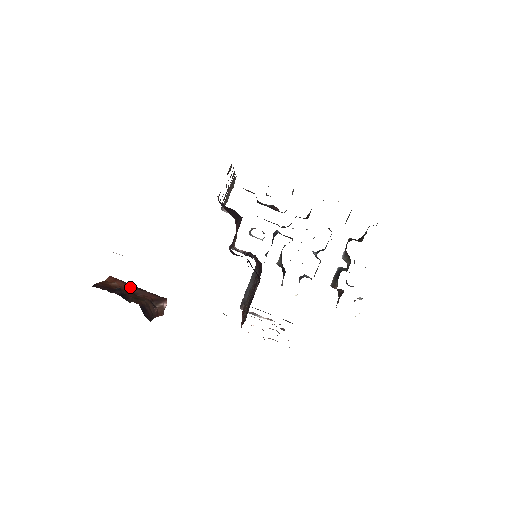
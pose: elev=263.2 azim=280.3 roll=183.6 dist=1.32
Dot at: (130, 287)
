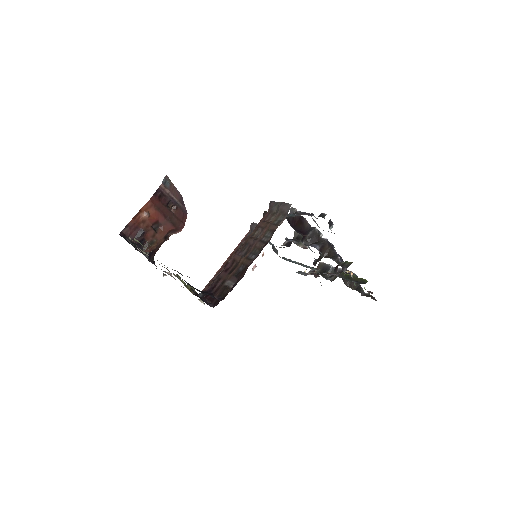
Dot at: (158, 217)
